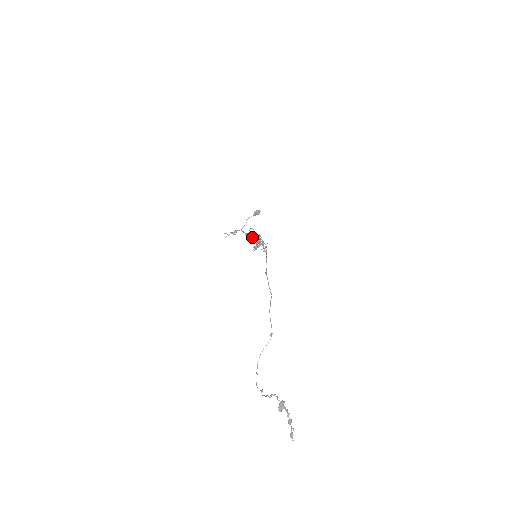
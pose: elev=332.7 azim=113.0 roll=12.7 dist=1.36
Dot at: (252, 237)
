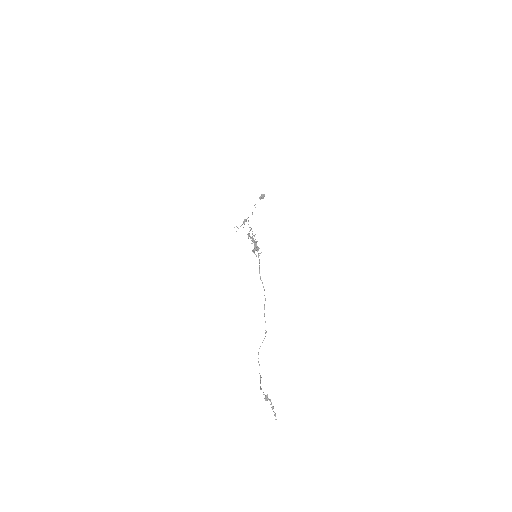
Dot at: occluded
